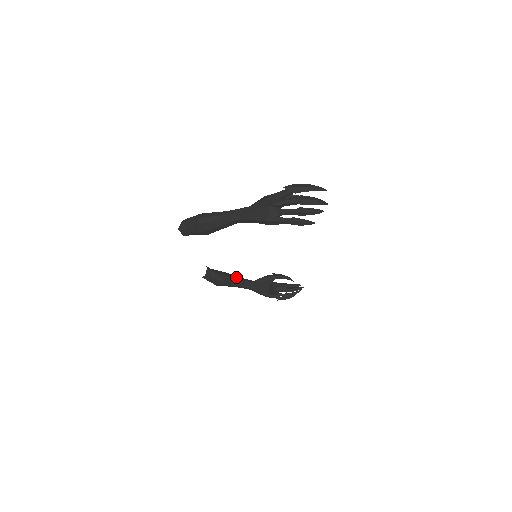
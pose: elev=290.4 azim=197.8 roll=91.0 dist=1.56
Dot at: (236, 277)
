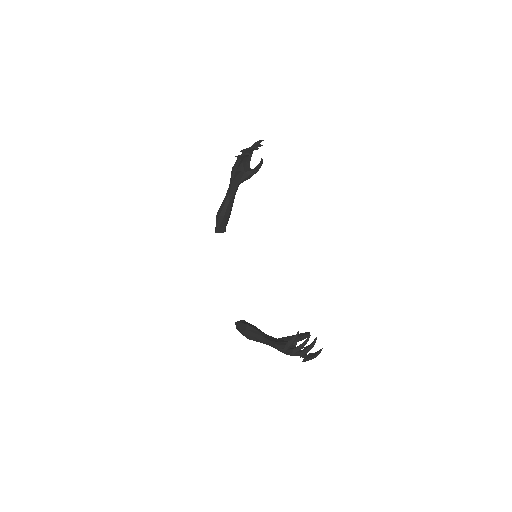
Dot at: occluded
